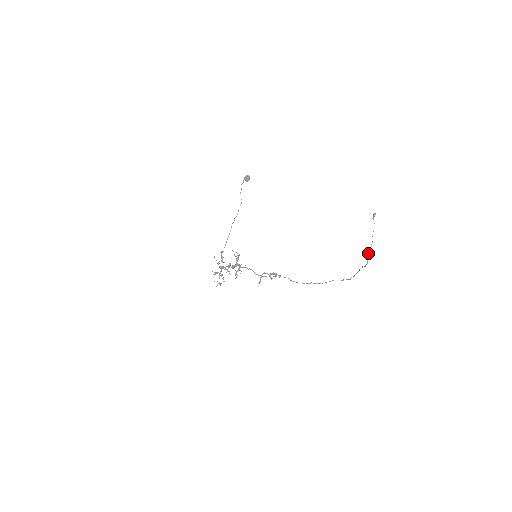
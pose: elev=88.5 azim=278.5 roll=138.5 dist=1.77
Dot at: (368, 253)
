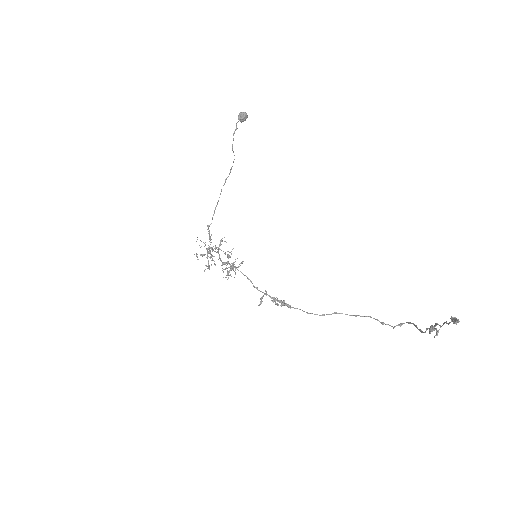
Dot at: (430, 333)
